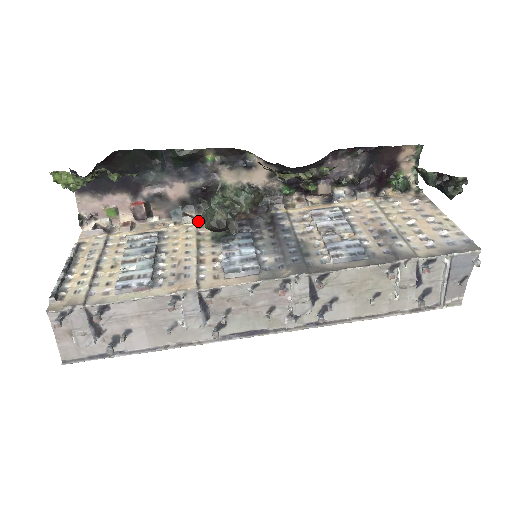
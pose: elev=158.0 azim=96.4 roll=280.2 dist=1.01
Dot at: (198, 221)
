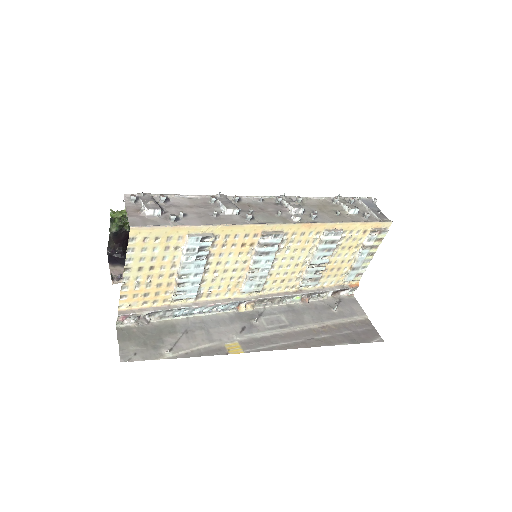
Dot at: occluded
